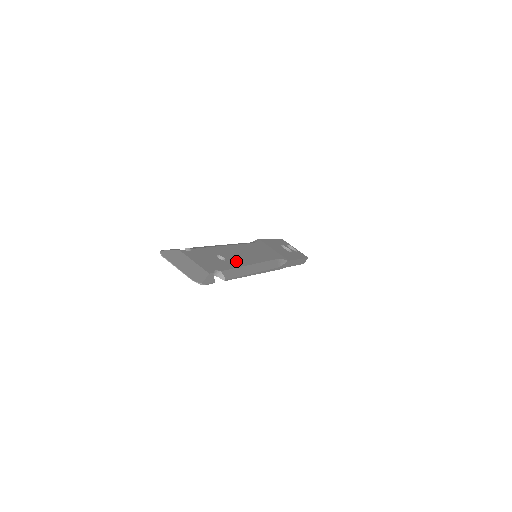
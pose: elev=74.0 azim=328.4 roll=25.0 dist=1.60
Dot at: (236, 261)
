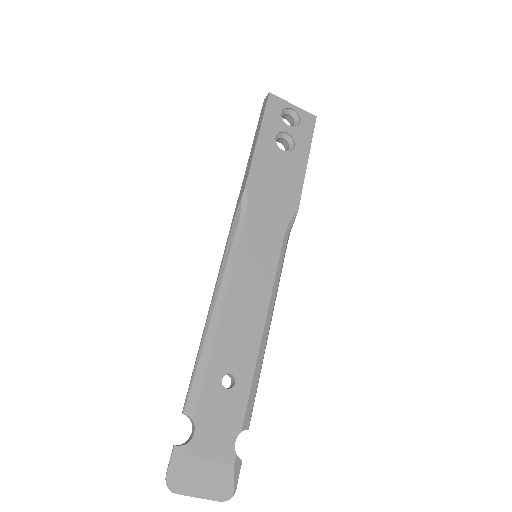
Dot at: (246, 357)
